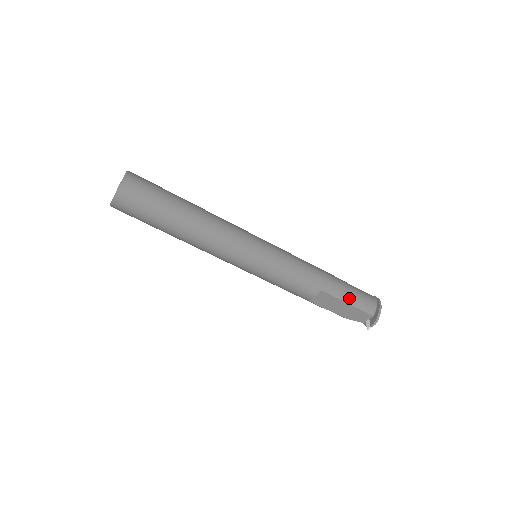
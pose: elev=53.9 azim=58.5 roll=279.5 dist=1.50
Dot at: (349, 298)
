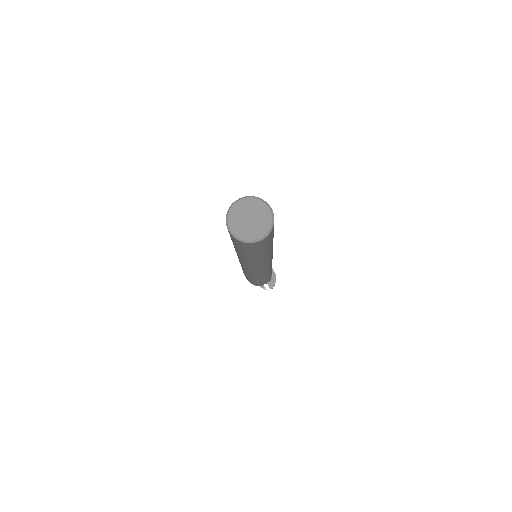
Dot at: occluded
